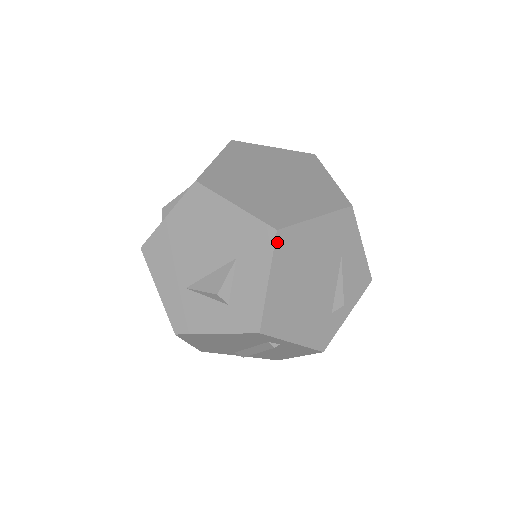
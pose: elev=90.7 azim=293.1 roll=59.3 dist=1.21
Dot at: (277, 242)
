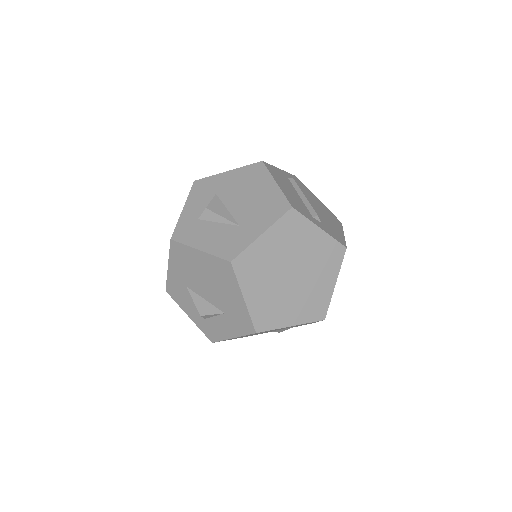
Dot at: occluded
